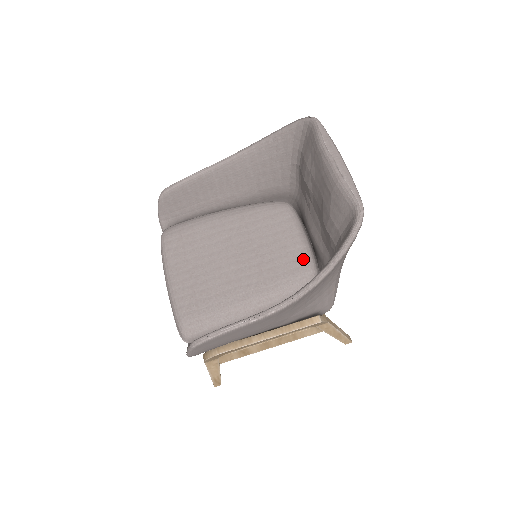
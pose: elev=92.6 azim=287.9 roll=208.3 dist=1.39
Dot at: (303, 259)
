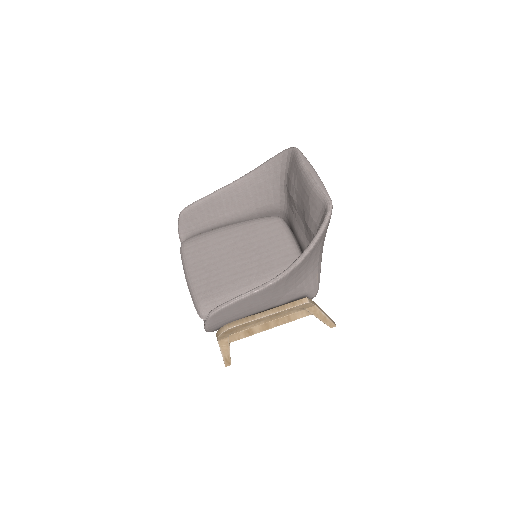
Dot at: (292, 254)
